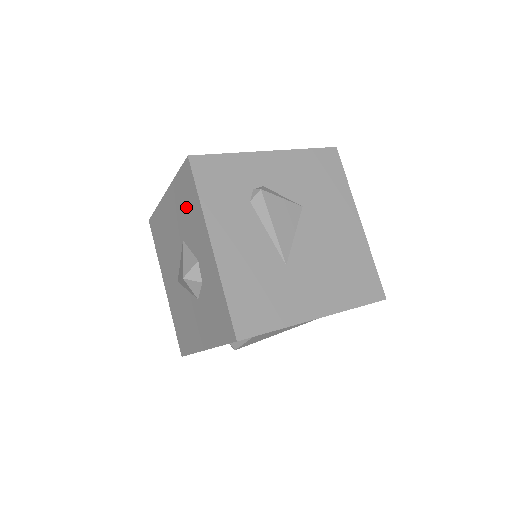
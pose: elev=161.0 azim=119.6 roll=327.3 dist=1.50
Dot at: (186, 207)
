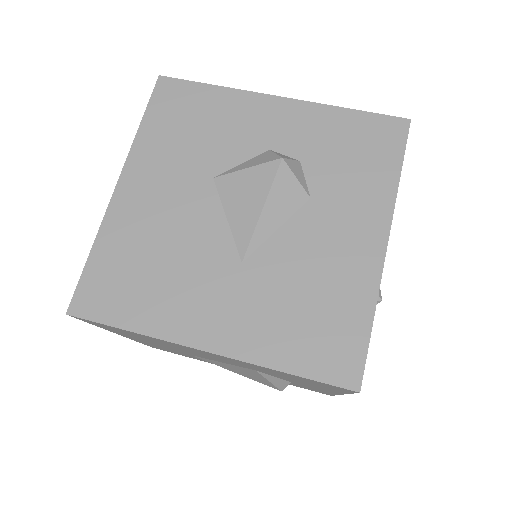
Dot at: (193, 128)
